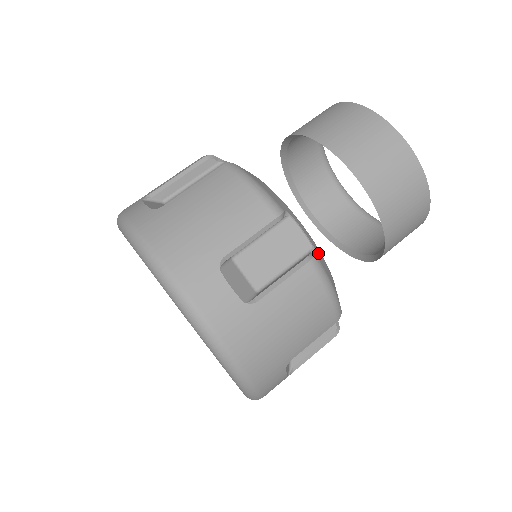
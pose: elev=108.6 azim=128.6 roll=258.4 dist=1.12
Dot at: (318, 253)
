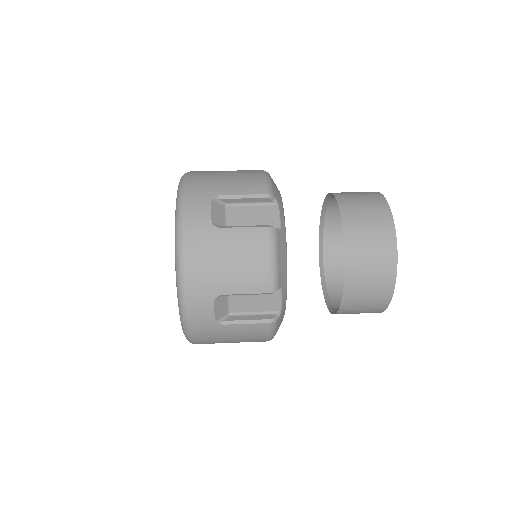
Dot at: occluded
